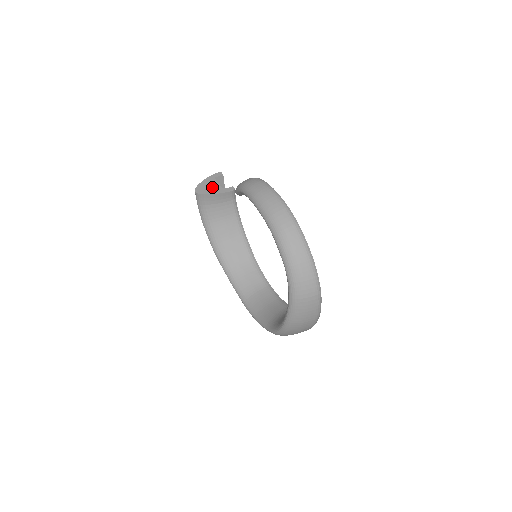
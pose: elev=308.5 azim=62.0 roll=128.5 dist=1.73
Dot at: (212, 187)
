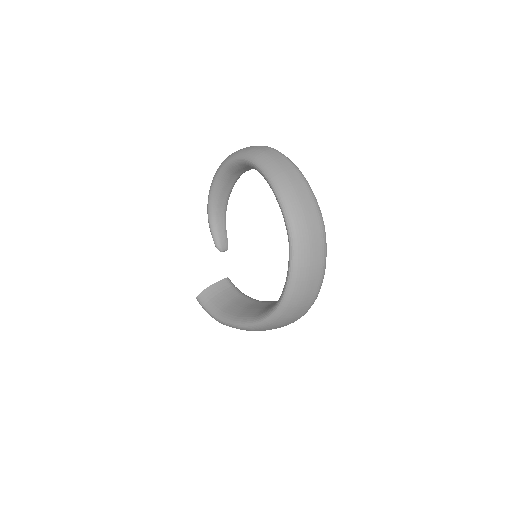
Dot at: occluded
